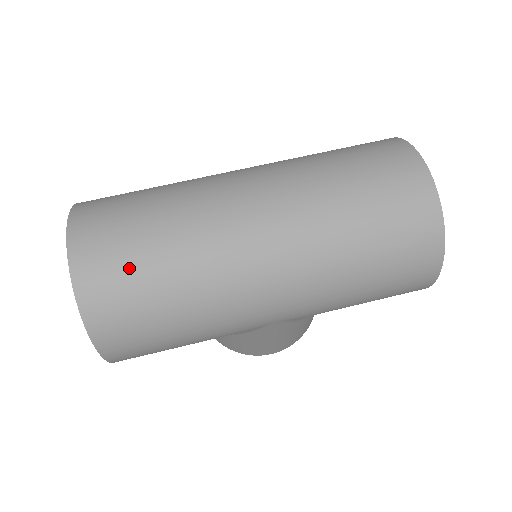
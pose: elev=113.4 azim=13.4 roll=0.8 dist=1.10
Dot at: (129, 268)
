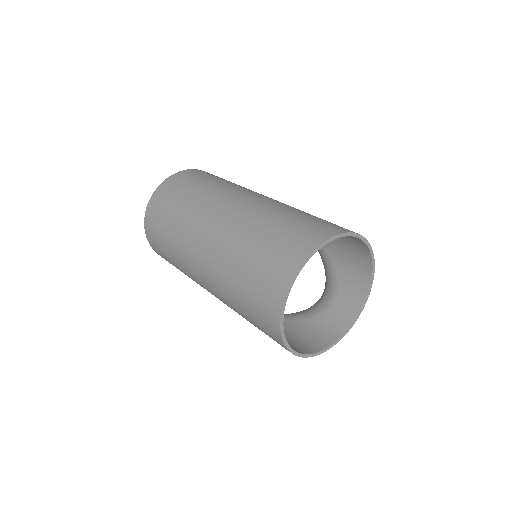
Dot at: (161, 218)
